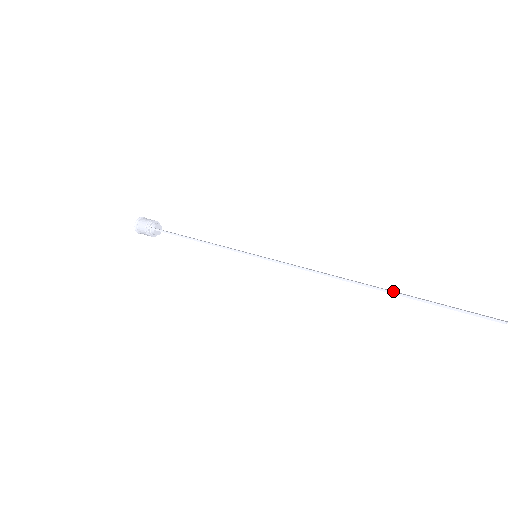
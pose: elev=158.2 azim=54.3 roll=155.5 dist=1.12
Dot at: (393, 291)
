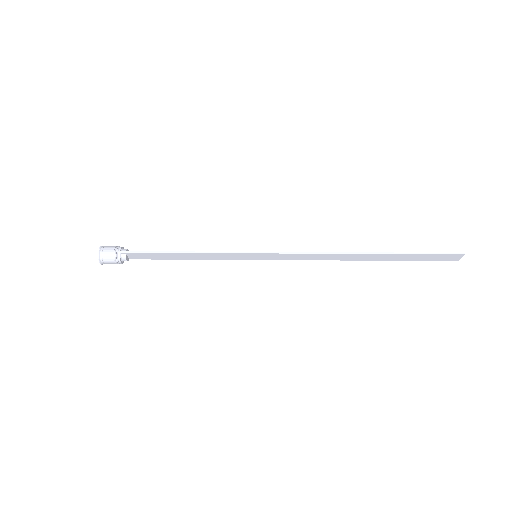
Dot at: (383, 256)
